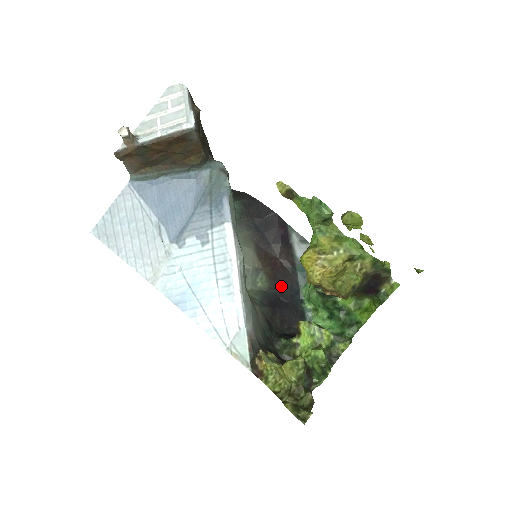
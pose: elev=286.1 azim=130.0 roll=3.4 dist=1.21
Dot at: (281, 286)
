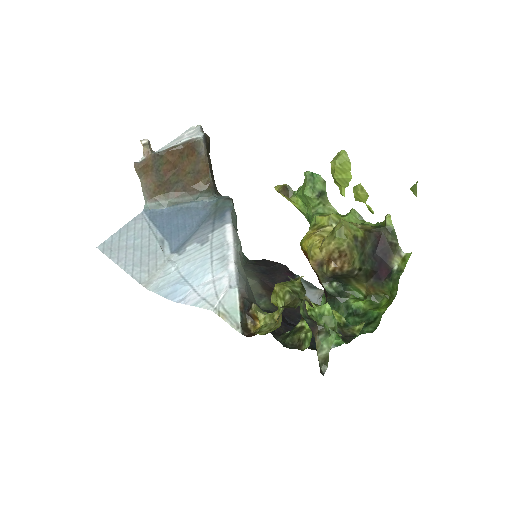
Dot at: (287, 311)
